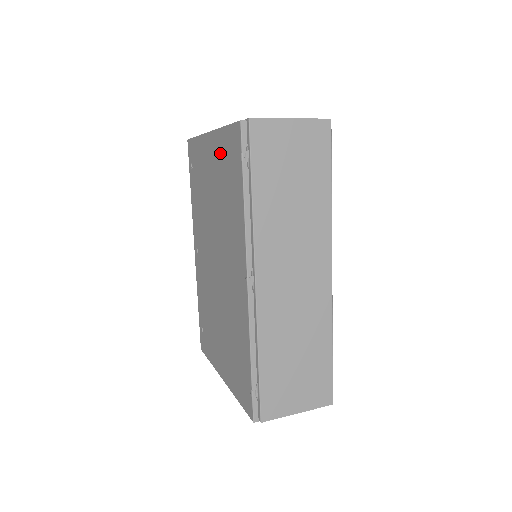
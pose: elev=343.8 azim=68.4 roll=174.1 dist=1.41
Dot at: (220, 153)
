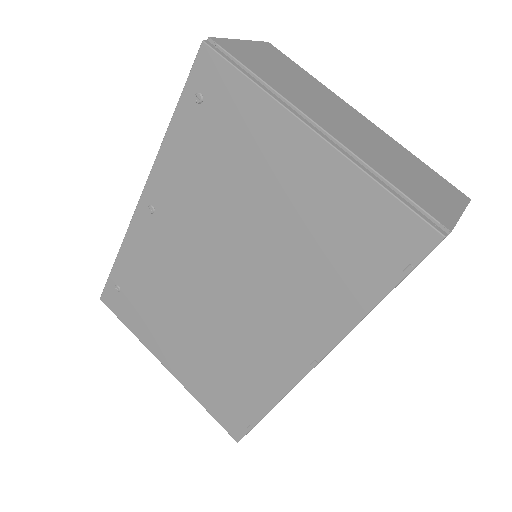
Dot at: (340, 200)
